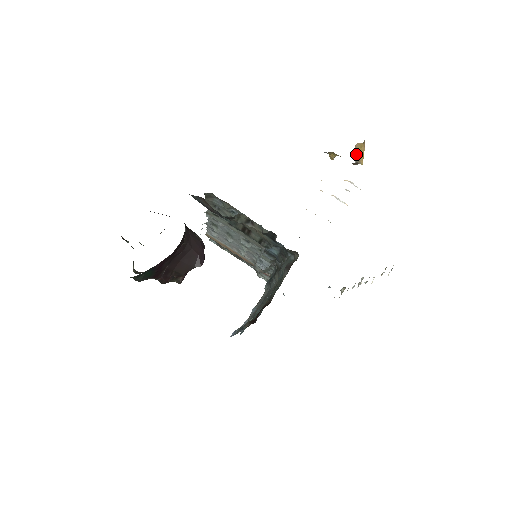
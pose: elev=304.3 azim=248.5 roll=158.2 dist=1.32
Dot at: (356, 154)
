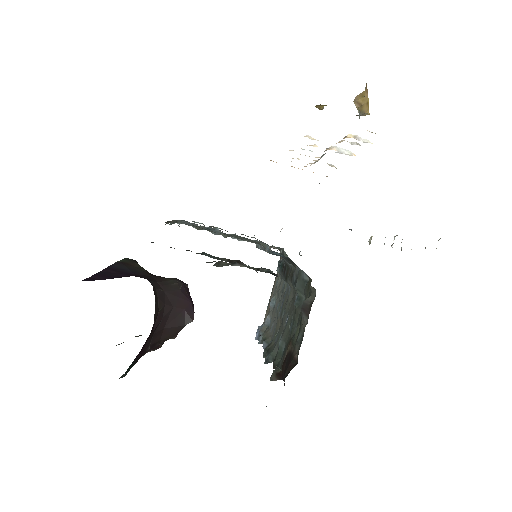
Dot at: occluded
